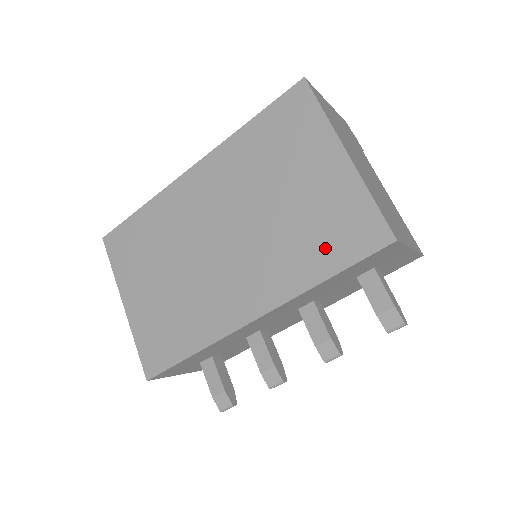
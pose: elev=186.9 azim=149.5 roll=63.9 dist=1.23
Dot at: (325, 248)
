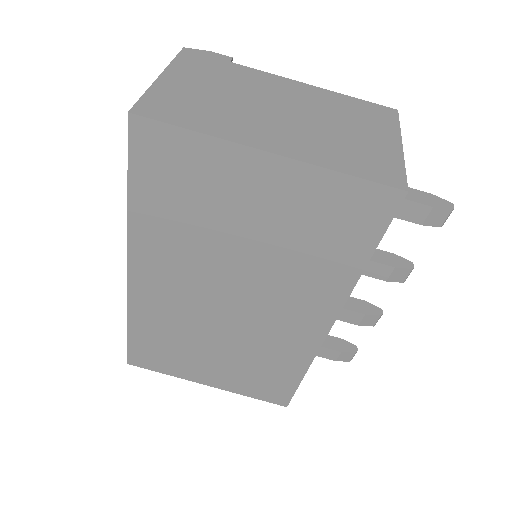
Dot at: (339, 245)
